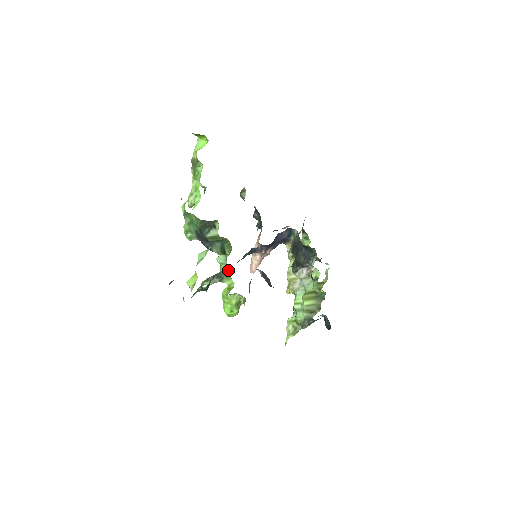
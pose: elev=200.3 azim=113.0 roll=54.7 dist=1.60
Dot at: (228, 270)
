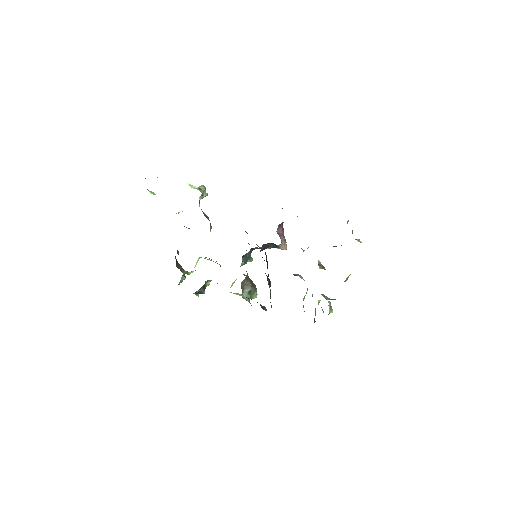
Dot at: occluded
